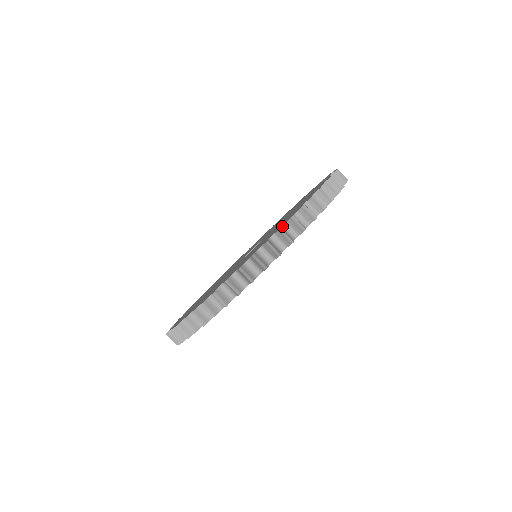
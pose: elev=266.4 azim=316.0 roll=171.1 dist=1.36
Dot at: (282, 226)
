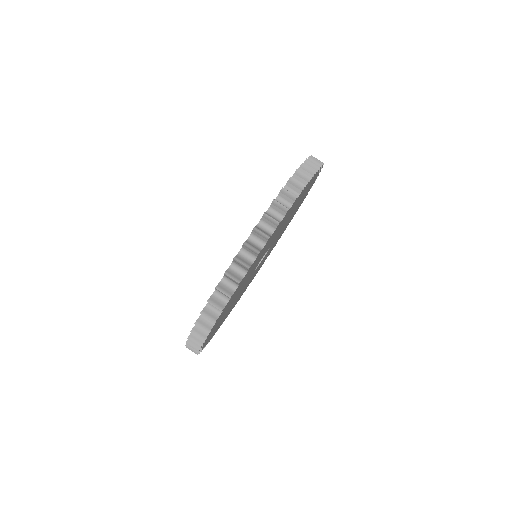
Dot at: (230, 266)
